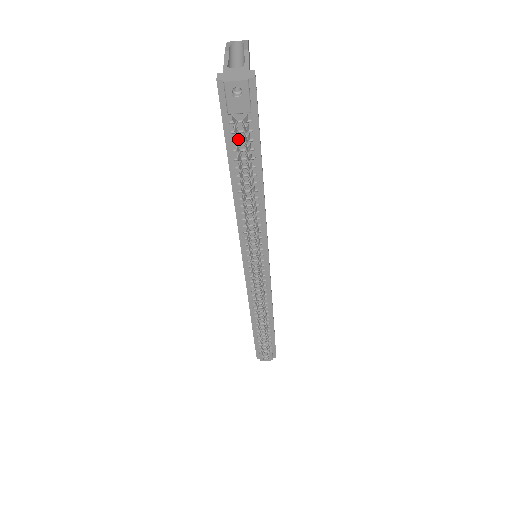
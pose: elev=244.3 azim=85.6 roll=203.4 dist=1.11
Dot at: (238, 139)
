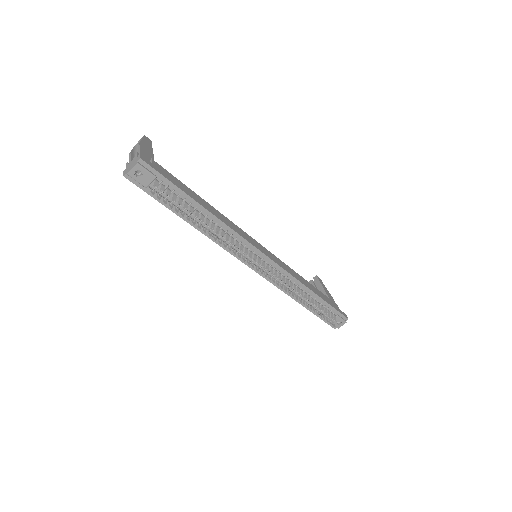
Dot at: (163, 197)
